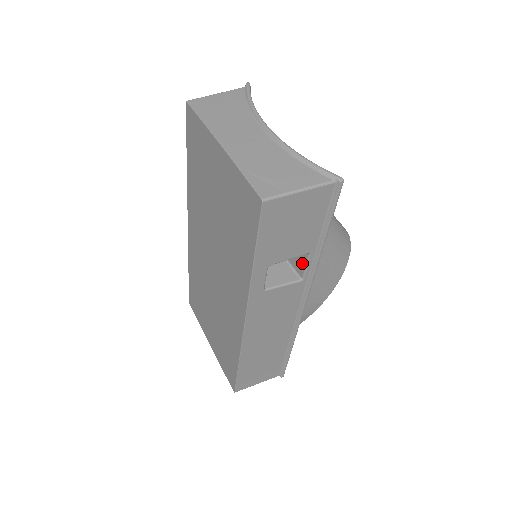
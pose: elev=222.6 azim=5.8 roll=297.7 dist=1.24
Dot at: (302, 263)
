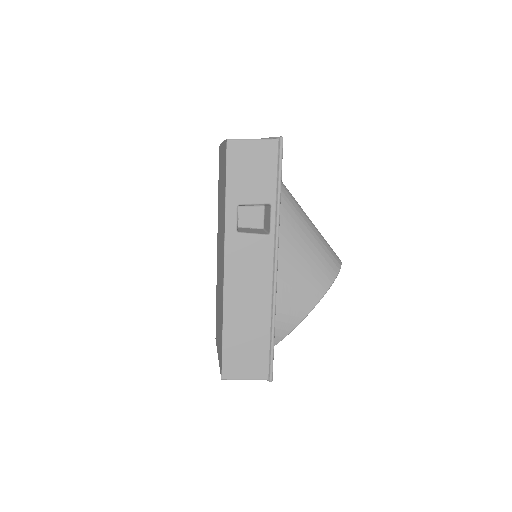
Dot at: (269, 219)
